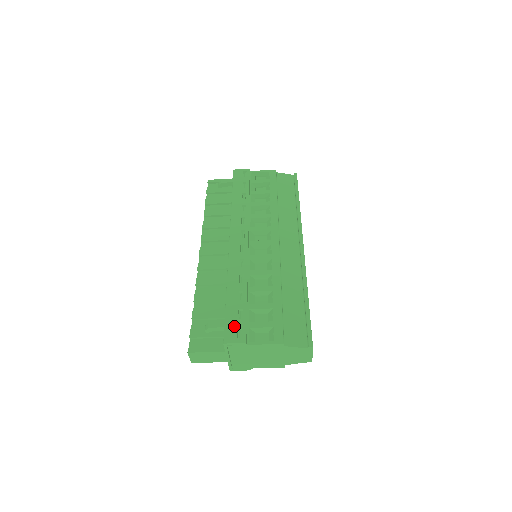
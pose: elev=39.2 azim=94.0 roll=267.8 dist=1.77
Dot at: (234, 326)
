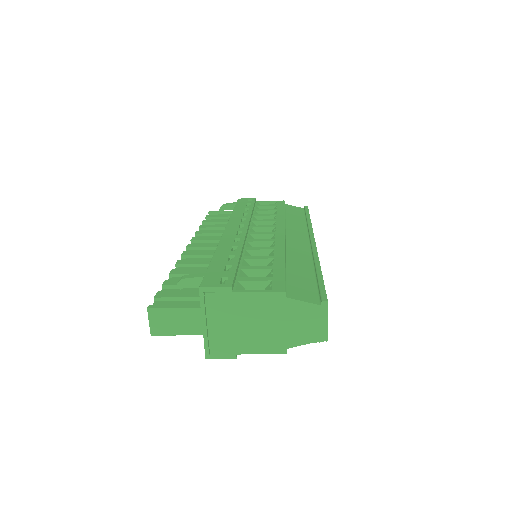
Dot at: (217, 276)
